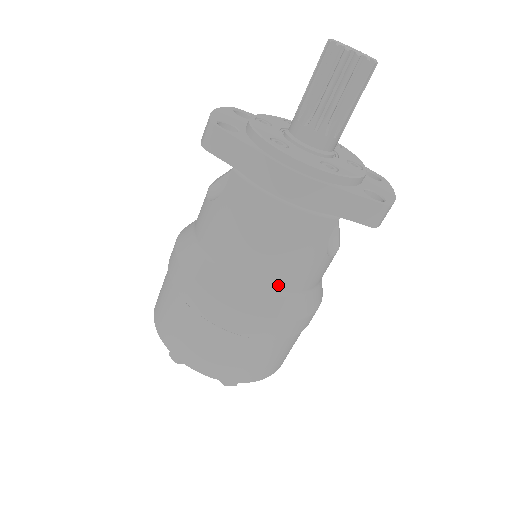
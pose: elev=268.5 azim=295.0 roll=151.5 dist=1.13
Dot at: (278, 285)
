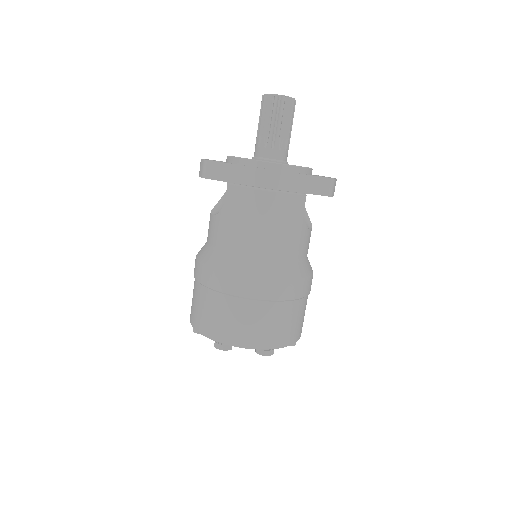
Dot at: (281, 254)
